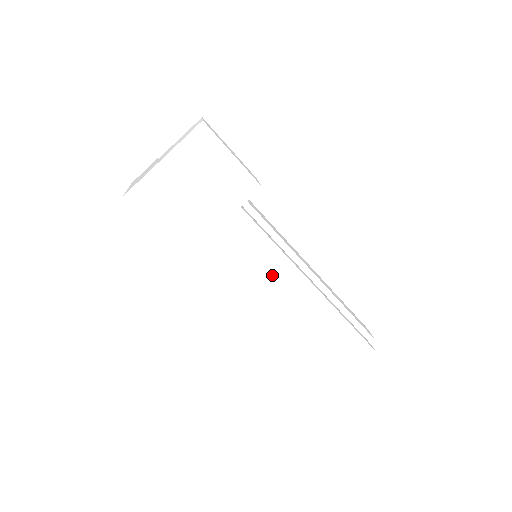
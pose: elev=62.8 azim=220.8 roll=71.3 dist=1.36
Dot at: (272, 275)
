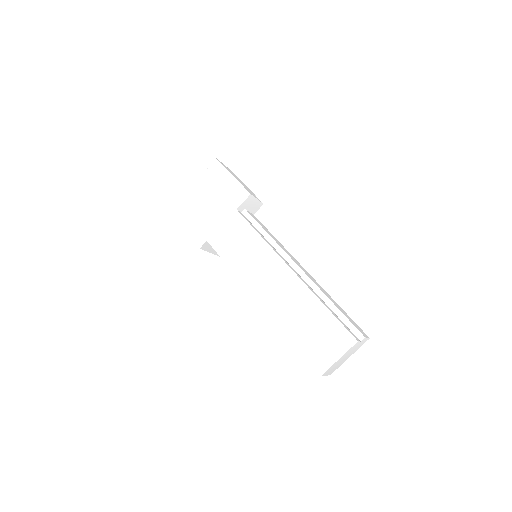
Dot at: (258, 261)
